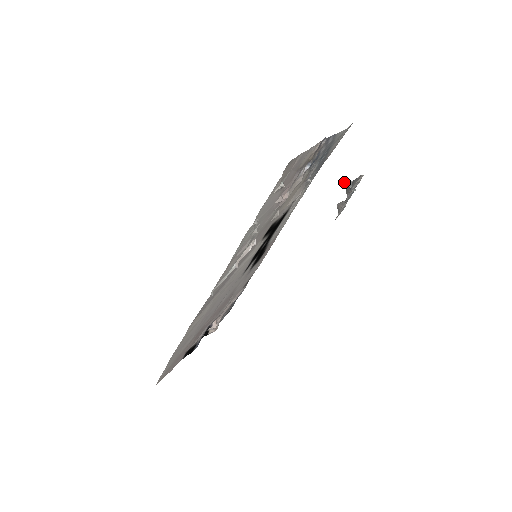
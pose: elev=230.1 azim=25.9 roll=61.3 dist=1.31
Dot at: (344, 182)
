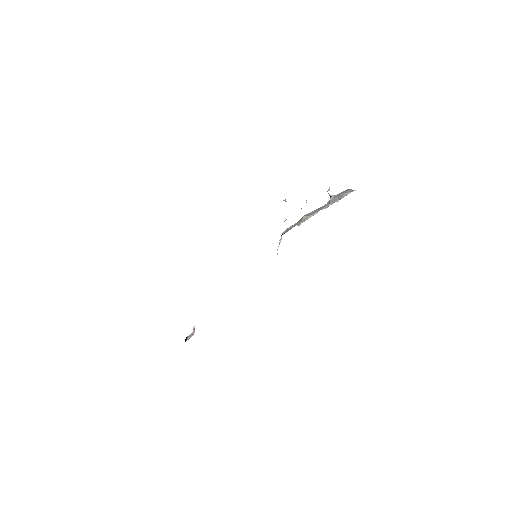
Dot at: (331, 195)
